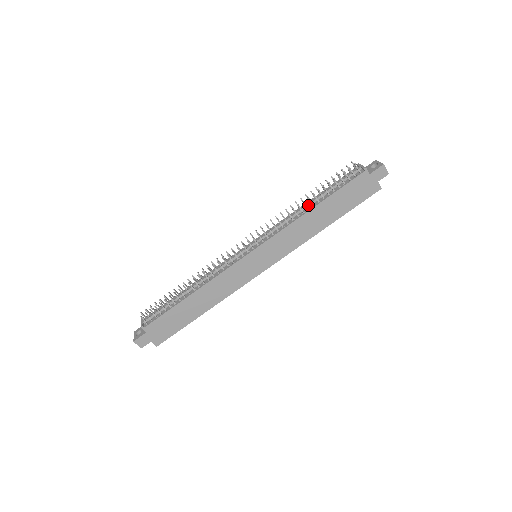
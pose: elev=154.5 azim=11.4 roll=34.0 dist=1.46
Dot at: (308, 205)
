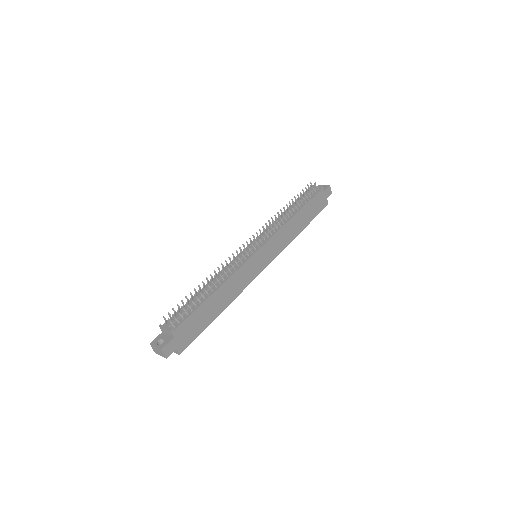
Dot at: (289, 212)
